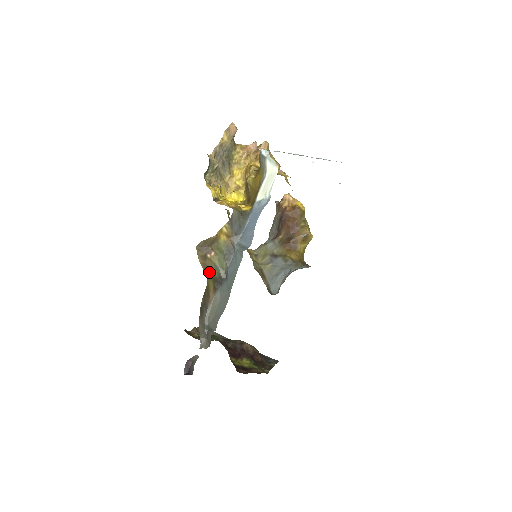
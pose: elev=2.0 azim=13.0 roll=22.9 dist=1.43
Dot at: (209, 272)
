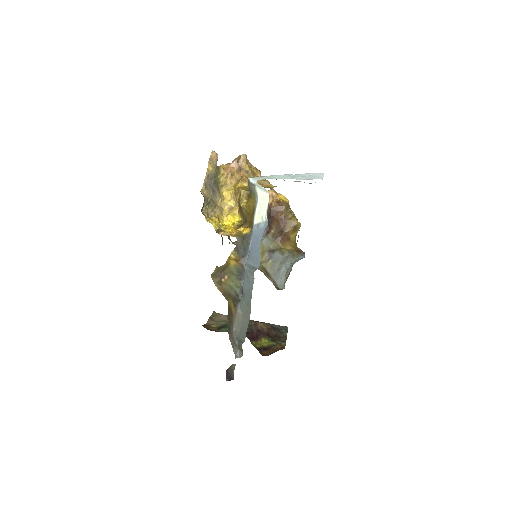
Dot at: (227, 294)
